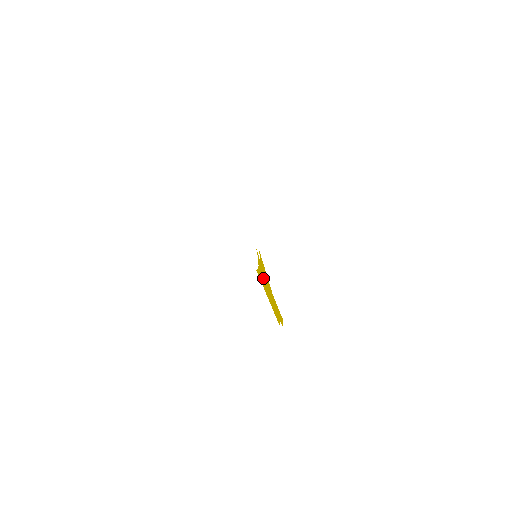
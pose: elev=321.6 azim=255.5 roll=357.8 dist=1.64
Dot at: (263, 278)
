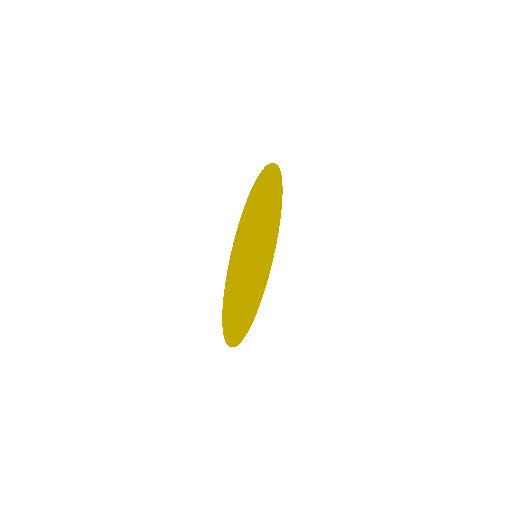
Dot at: occluded
